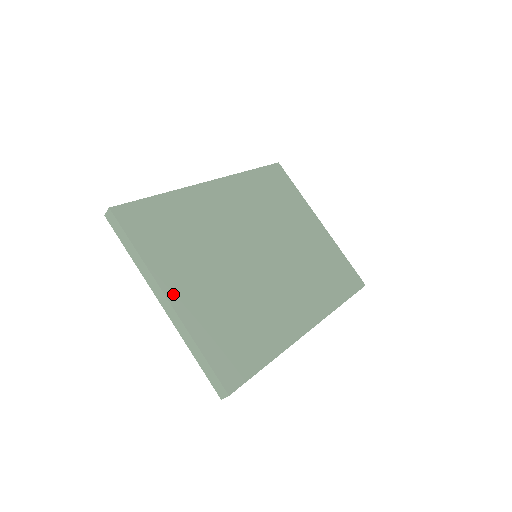
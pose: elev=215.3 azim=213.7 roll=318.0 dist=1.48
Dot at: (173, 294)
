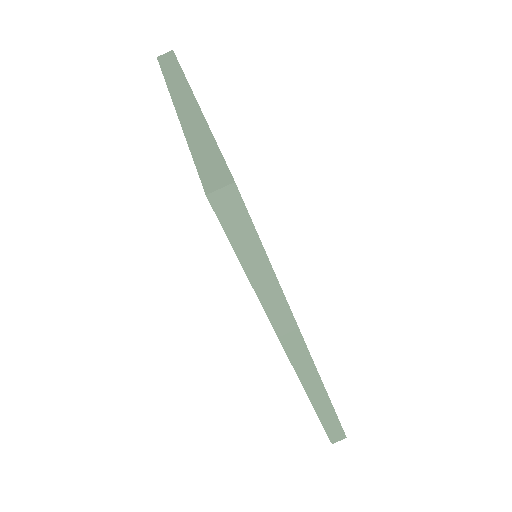
Dot at: occluded
